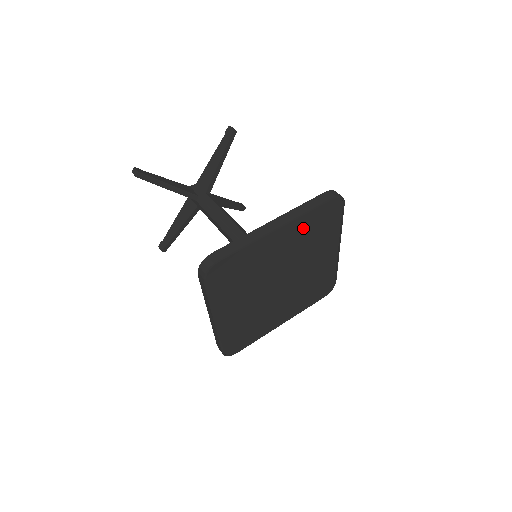
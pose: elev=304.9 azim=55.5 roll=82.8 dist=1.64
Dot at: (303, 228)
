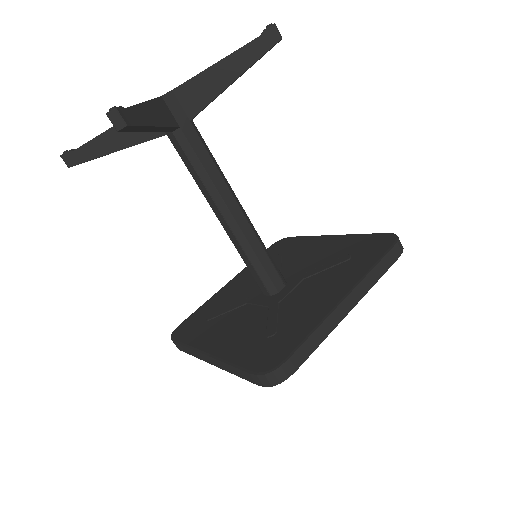
Dot at: occluded
